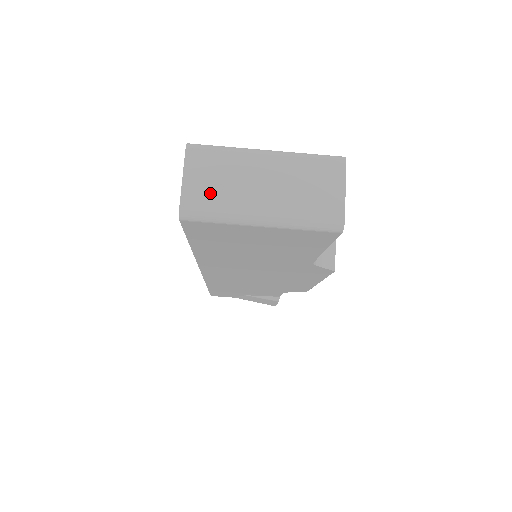
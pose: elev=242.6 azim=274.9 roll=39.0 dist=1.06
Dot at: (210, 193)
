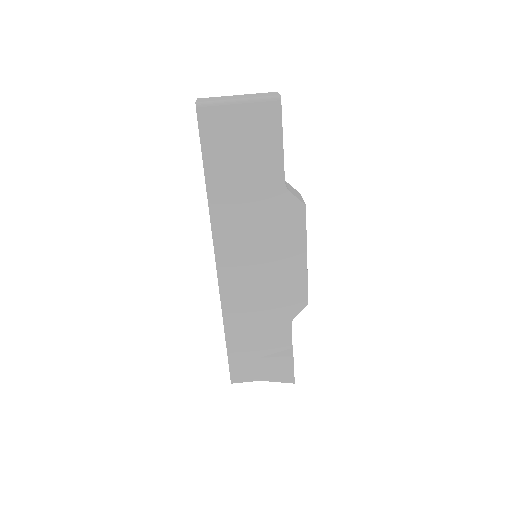
Dot at: (211, 100)
